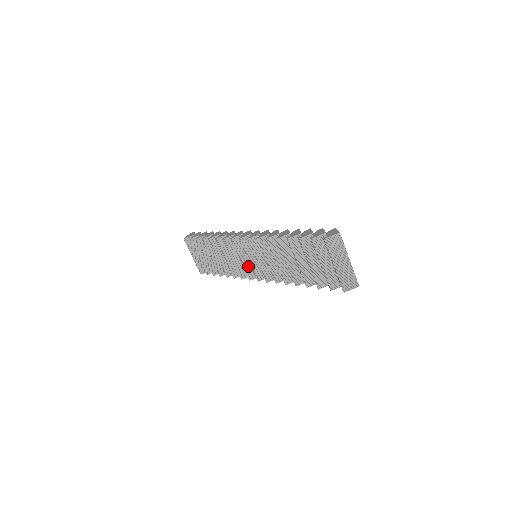
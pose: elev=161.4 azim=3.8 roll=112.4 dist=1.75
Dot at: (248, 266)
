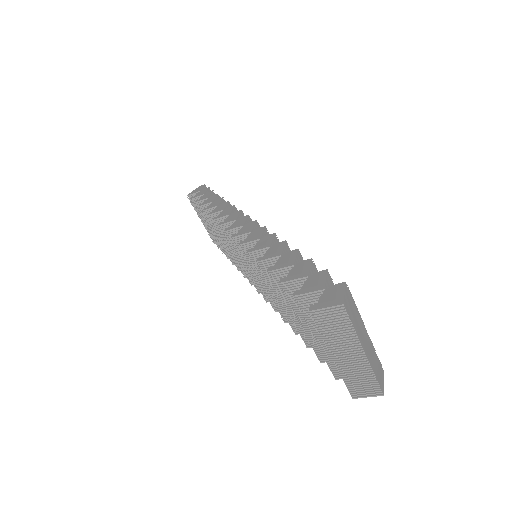
Dot at: occluded
